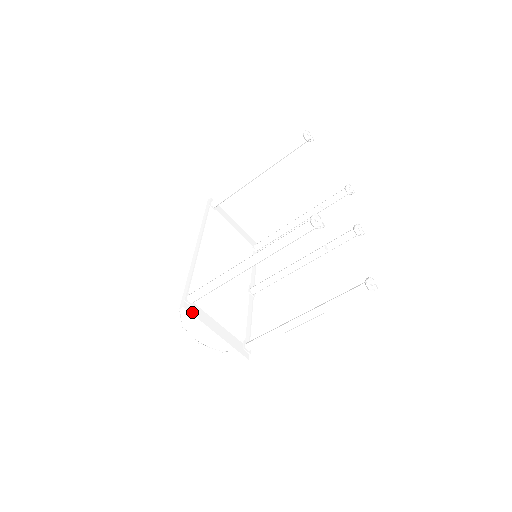
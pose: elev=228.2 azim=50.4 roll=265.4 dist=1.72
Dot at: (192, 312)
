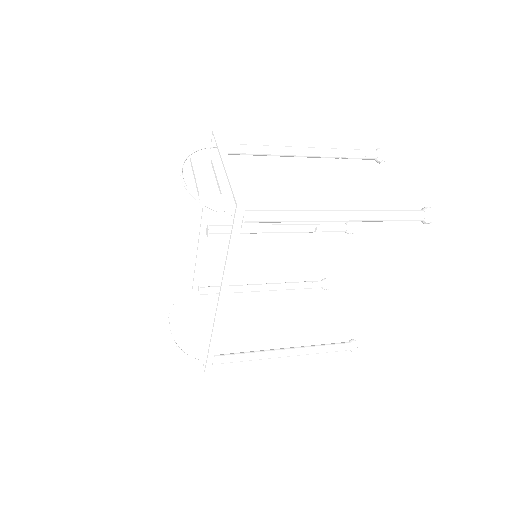
Dot at: occluded
